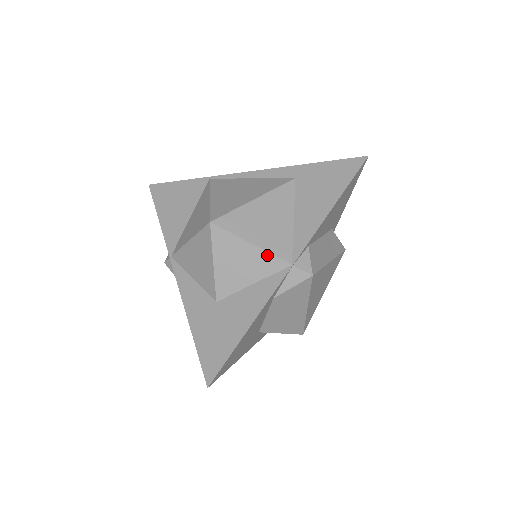
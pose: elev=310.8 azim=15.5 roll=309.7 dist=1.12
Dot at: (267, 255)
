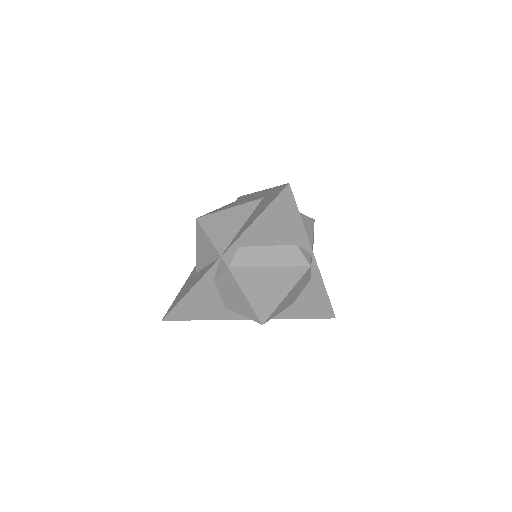
Dot at: (213, 246)
